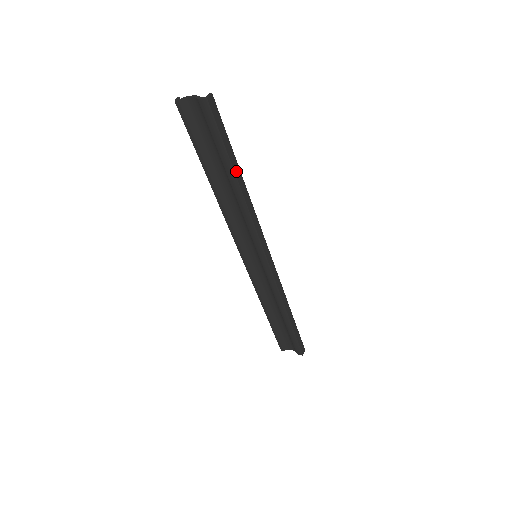
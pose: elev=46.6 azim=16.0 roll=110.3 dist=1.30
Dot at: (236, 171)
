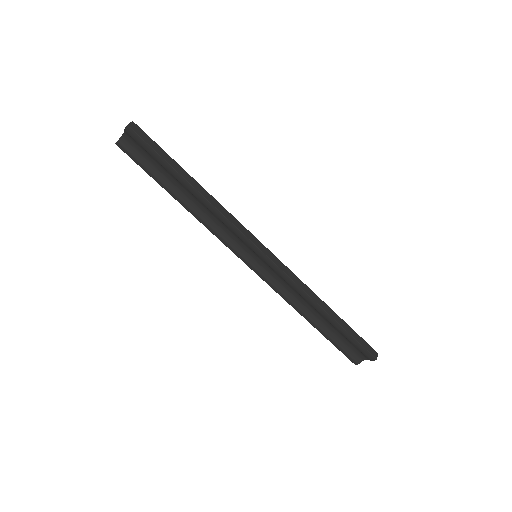
Dot at: (185, 176)
